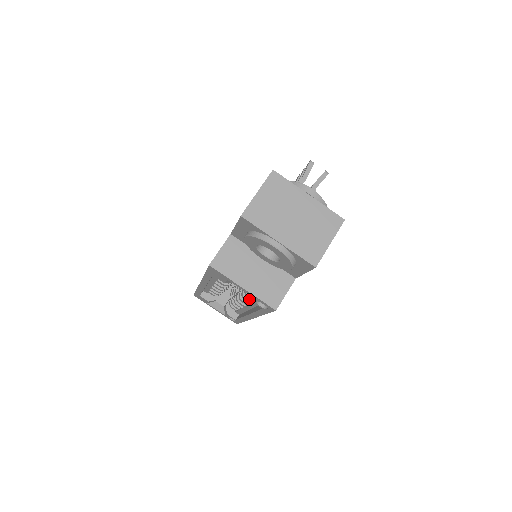
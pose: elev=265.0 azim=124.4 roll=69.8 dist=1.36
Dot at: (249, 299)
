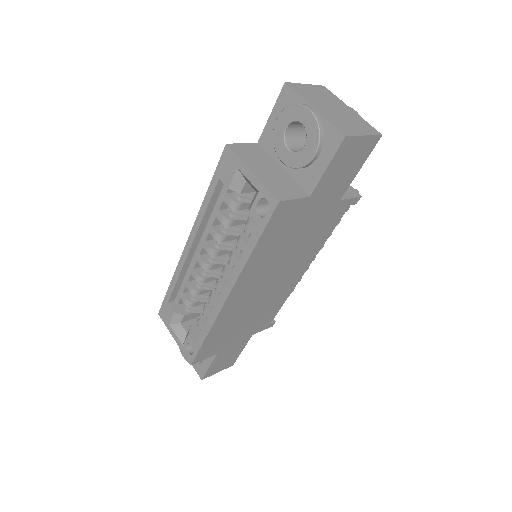
Dot at: (238, 256)
